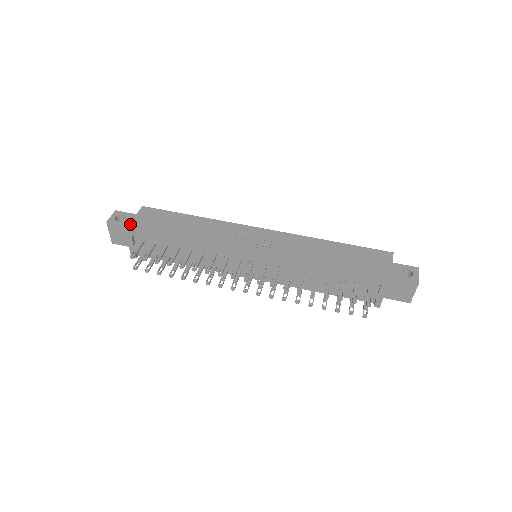
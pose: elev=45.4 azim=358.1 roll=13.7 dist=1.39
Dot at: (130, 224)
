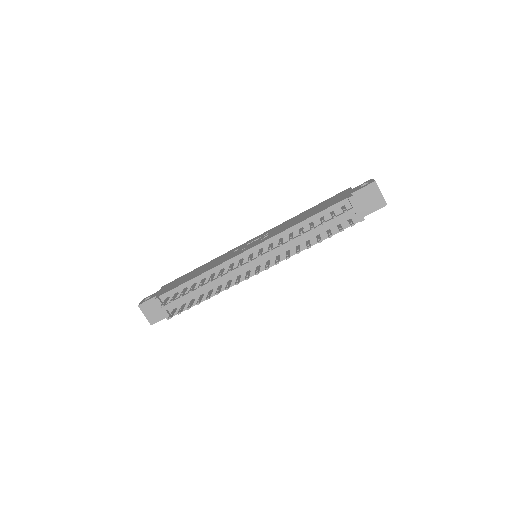
Dot at: (155, 295)
